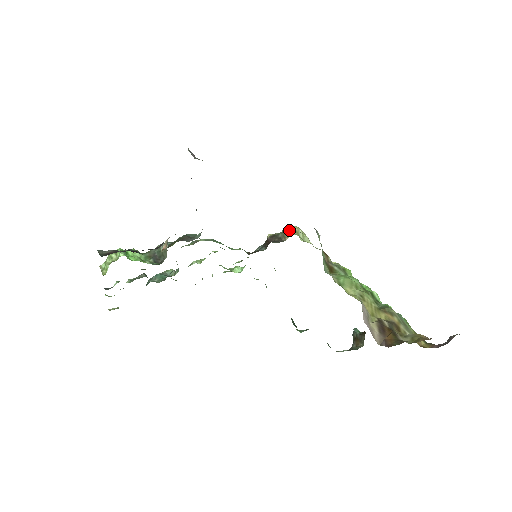
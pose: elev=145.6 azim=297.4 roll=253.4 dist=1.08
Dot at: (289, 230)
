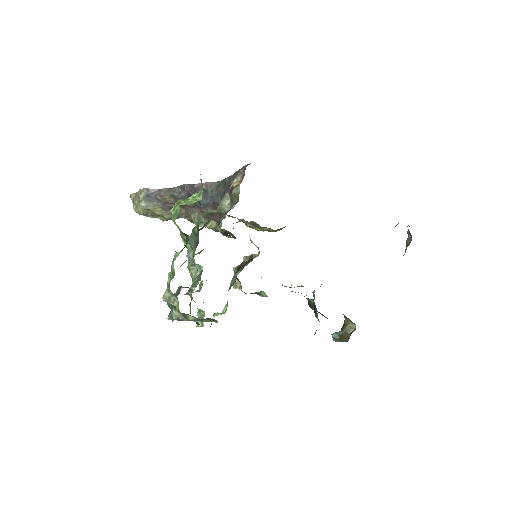
Dot at: occluded
